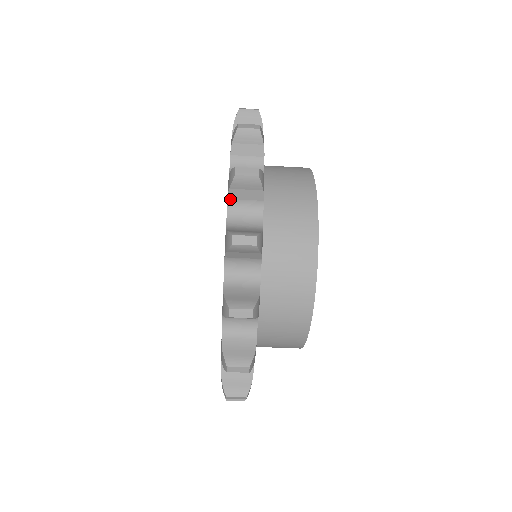
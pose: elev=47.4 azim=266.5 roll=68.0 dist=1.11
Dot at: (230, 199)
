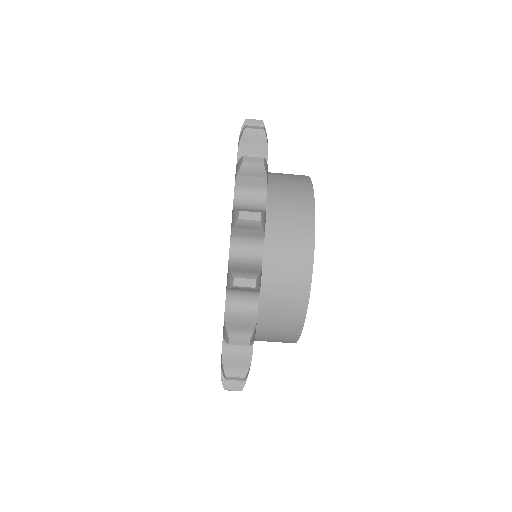
Dot at: (237, 186)
